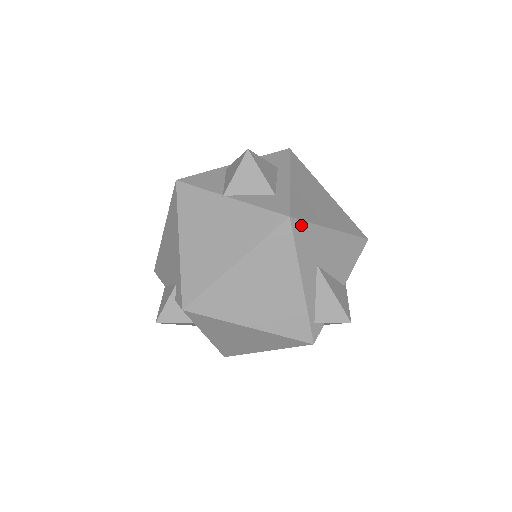
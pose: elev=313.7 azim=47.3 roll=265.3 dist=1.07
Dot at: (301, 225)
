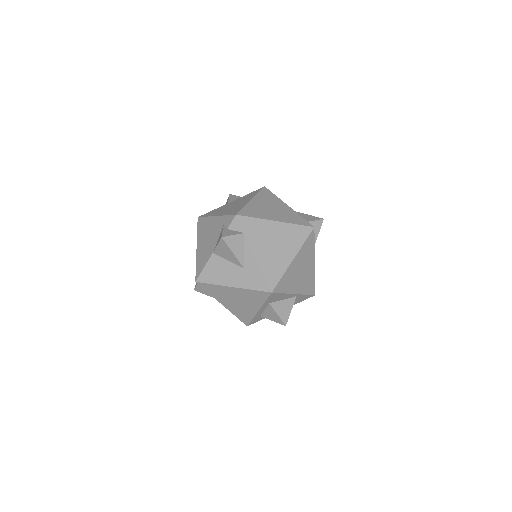
Dot at: occluded
